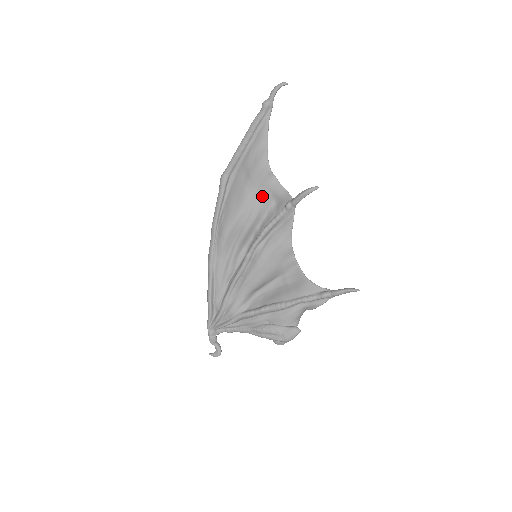
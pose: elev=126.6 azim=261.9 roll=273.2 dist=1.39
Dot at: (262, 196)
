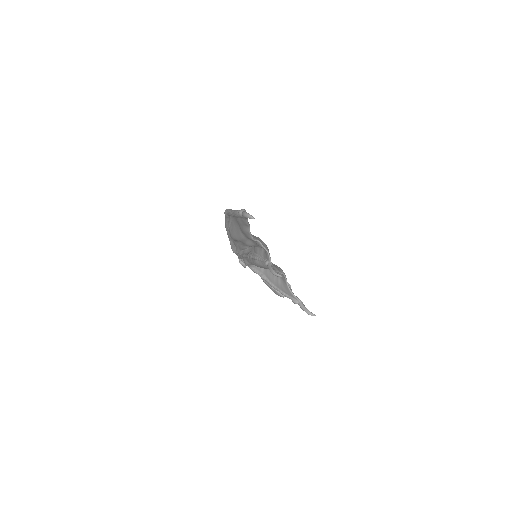
Dot at: (253, 242)
